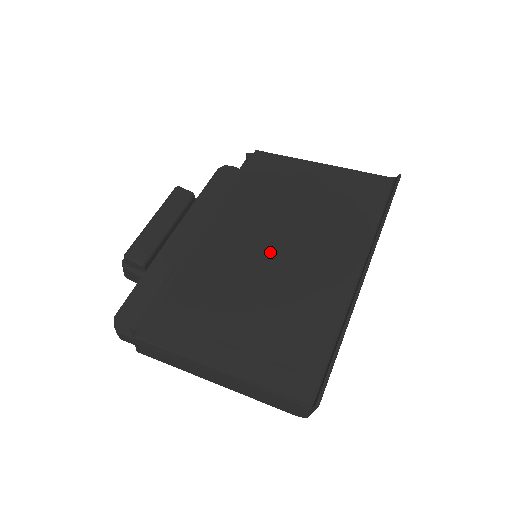
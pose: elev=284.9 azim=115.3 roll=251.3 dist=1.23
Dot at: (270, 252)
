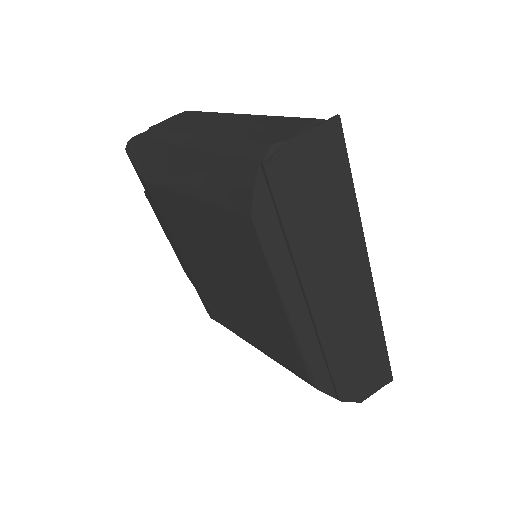
Dot at: occluded
